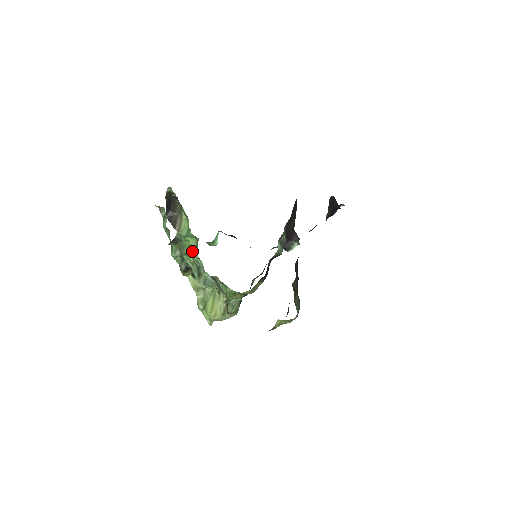
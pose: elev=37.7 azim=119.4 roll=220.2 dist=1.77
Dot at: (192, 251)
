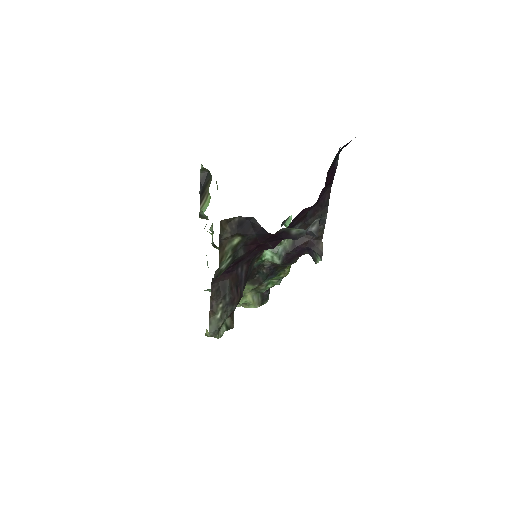
Dot at: occluded
